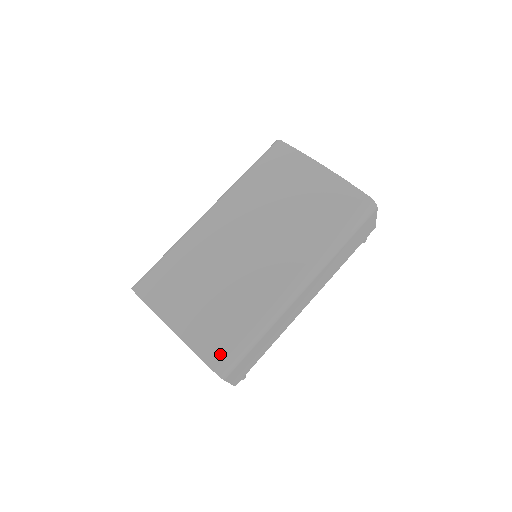
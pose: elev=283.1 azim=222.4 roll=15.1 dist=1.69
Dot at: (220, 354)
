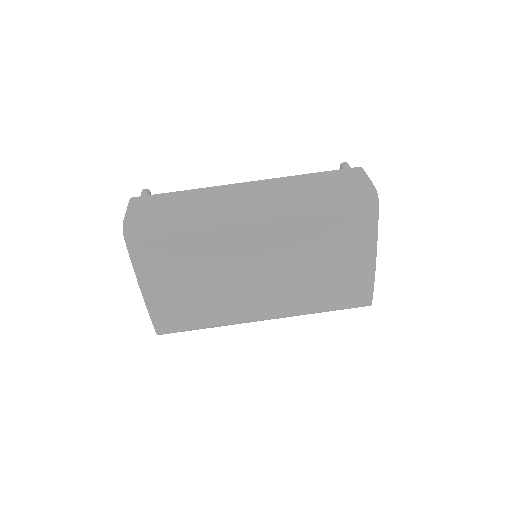
Dot at: (170, 328)
